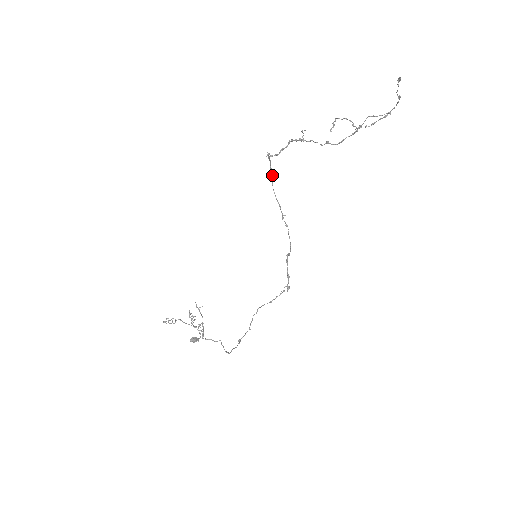
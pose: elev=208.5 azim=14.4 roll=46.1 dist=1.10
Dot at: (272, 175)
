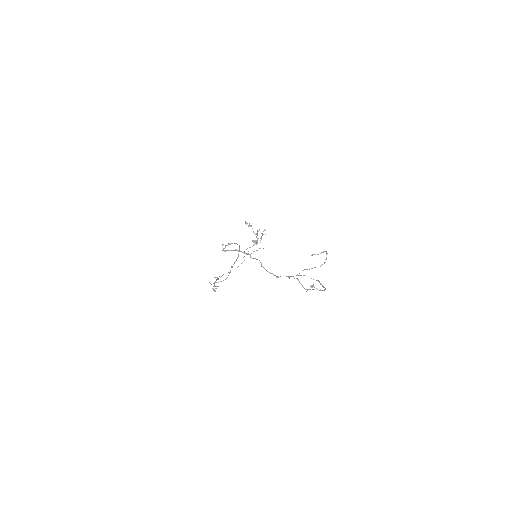
Dot at: occluded
